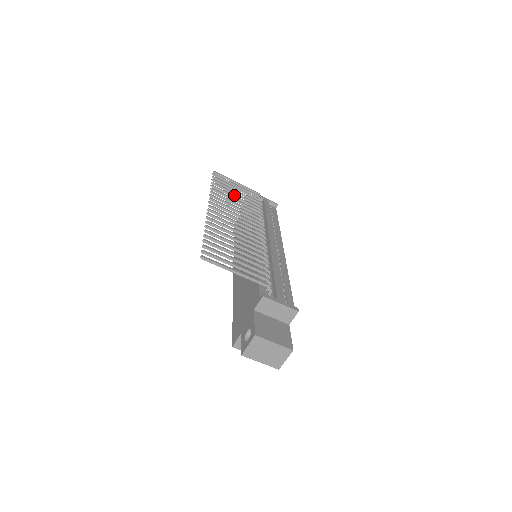
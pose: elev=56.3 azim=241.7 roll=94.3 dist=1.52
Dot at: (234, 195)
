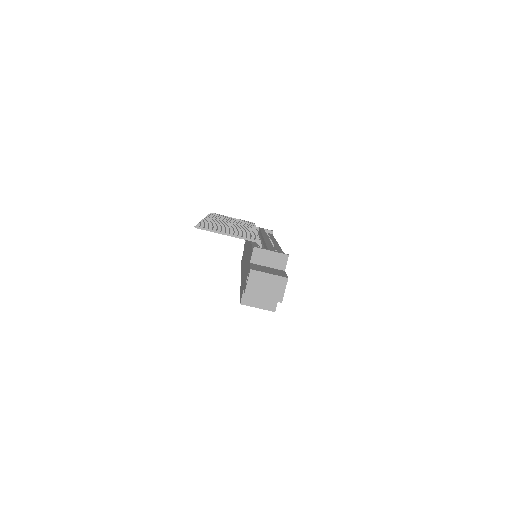
Dot at: occluded
